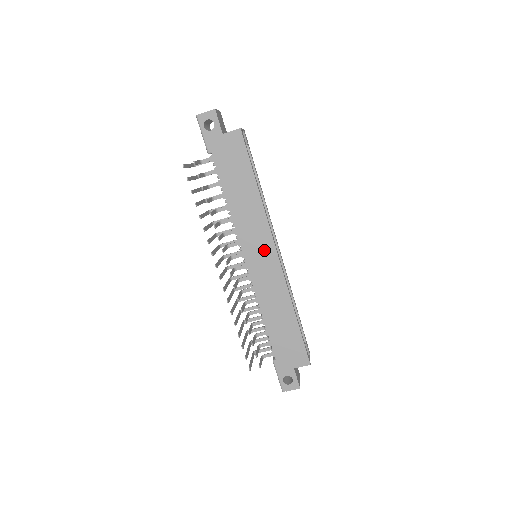
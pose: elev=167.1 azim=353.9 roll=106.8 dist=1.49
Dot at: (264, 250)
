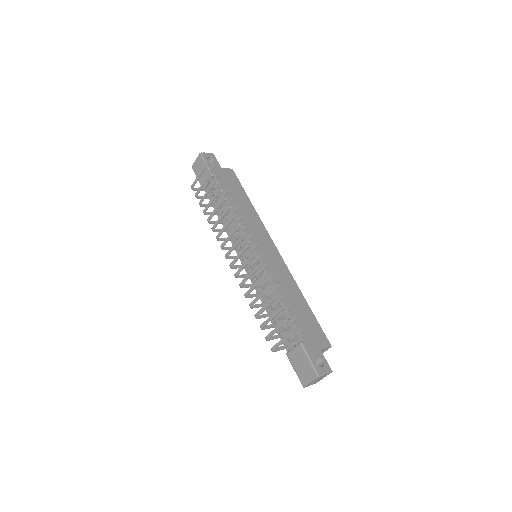
Dot at: (267, 245)
